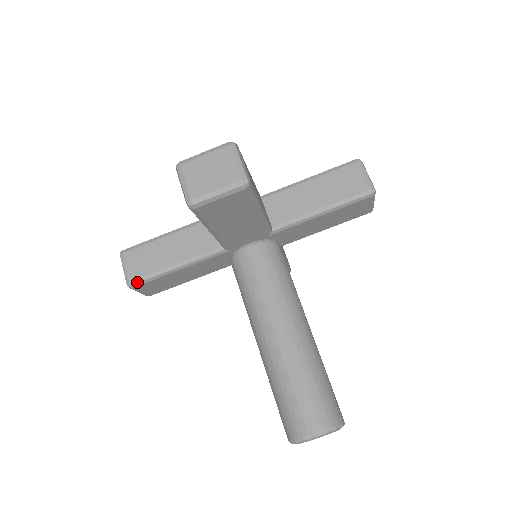
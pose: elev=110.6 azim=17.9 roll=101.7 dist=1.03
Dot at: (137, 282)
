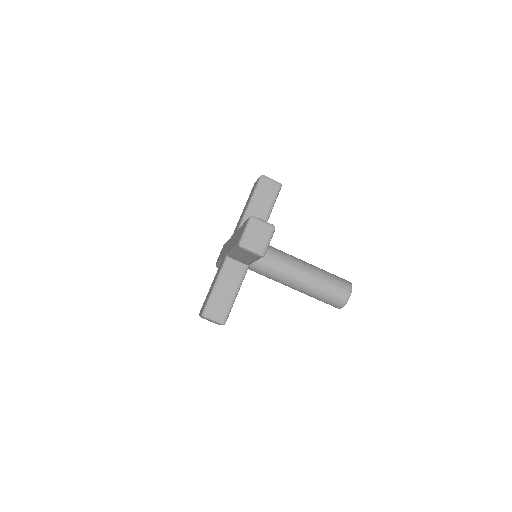
Dot at: occluded
